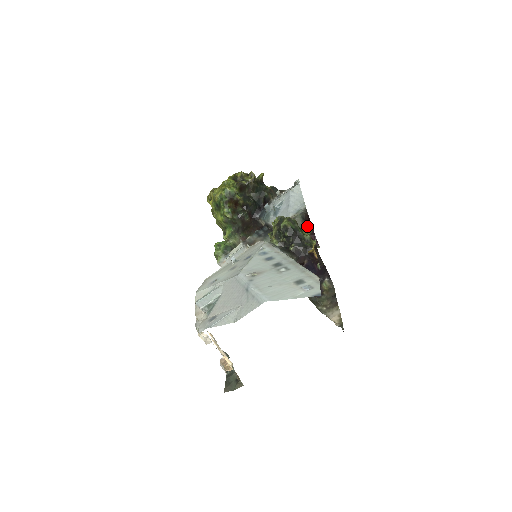
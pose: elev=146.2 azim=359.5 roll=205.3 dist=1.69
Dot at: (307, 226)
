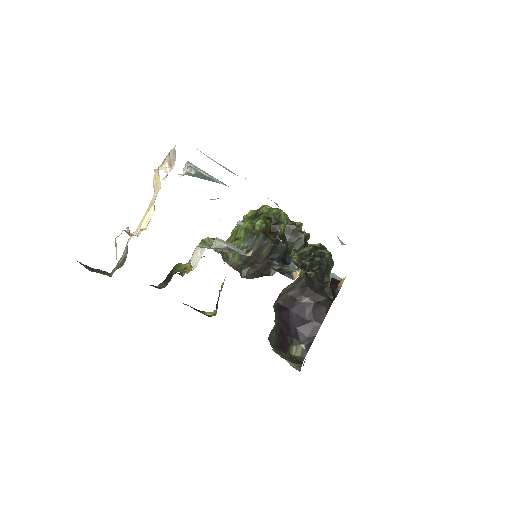
Dot at: occluded
